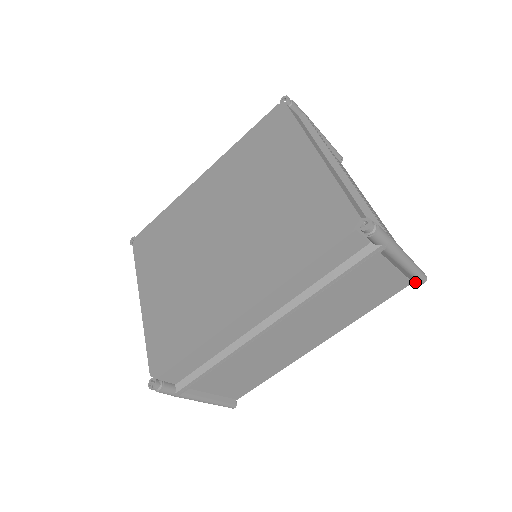
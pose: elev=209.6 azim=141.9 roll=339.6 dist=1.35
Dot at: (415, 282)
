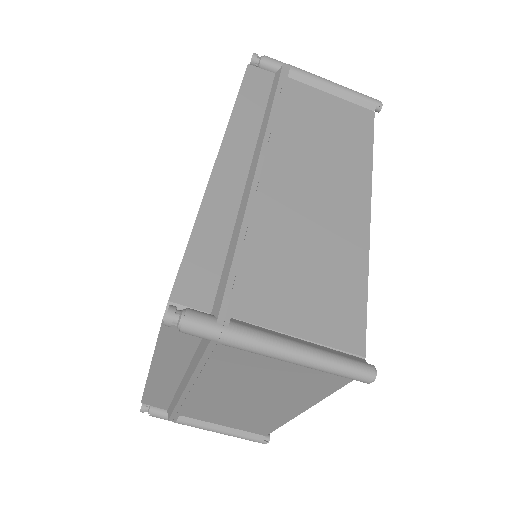
Dot at: (375, 109)
